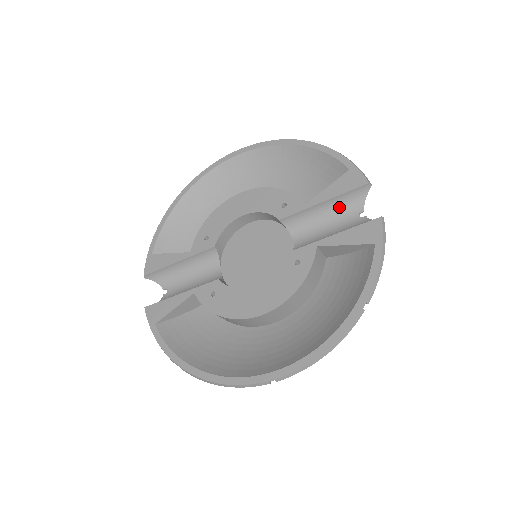
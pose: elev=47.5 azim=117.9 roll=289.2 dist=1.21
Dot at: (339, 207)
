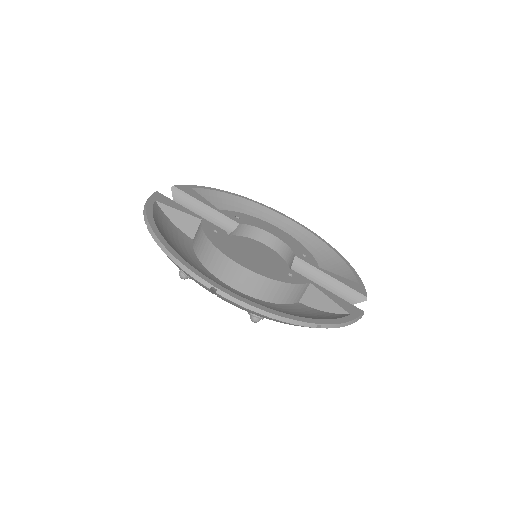
Dot at: (335, 291)
